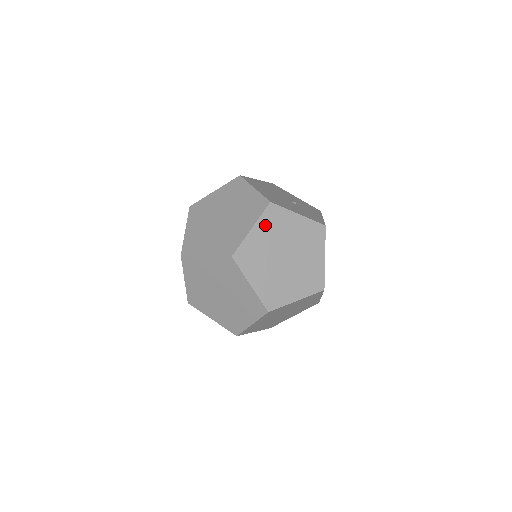
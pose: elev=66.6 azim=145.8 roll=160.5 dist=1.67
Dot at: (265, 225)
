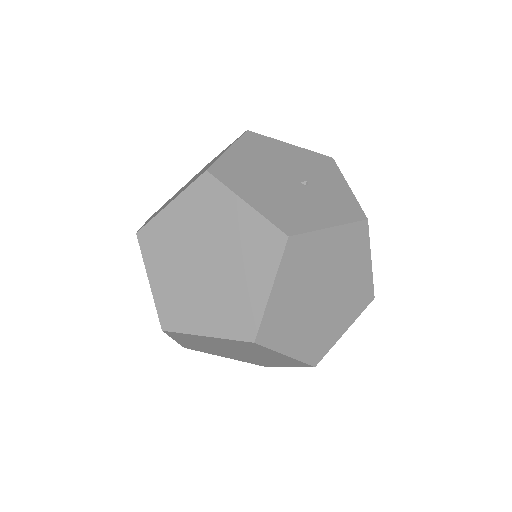
Dot at: (288, 273)
